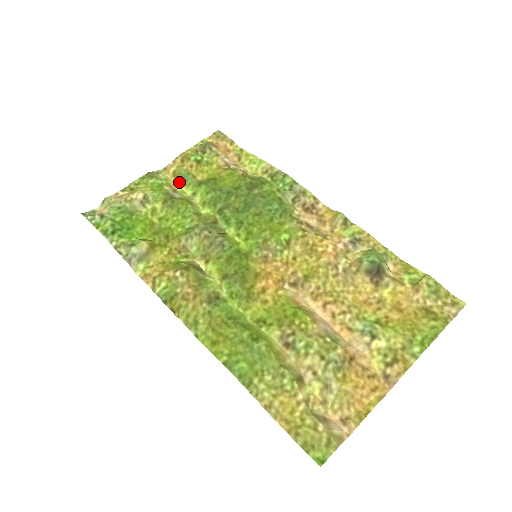
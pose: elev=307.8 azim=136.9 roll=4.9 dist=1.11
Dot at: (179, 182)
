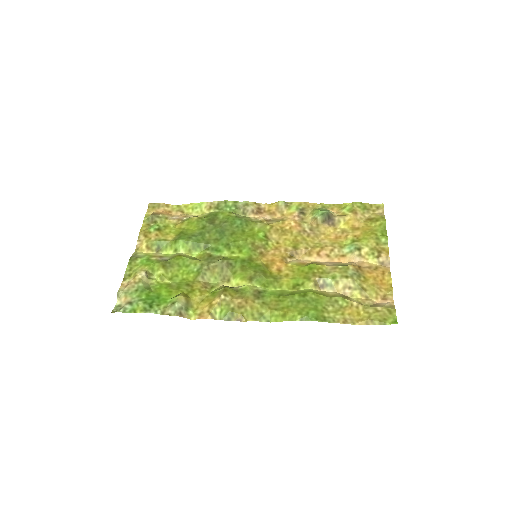
Dot at: (157, 251)
